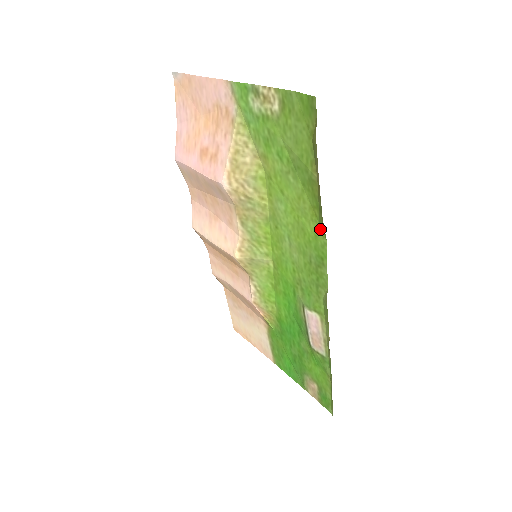
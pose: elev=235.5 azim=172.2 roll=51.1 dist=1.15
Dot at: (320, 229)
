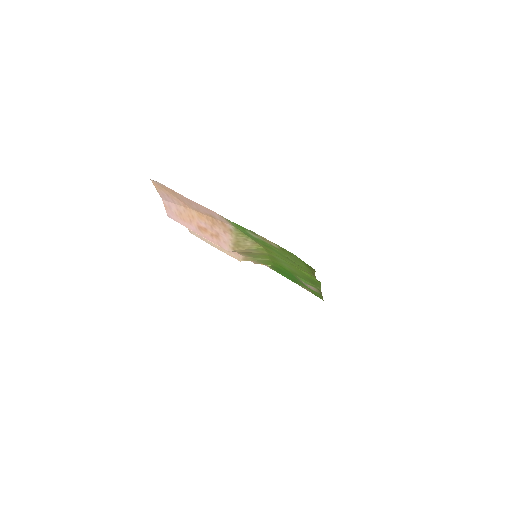
Dot at: (315, 278)
